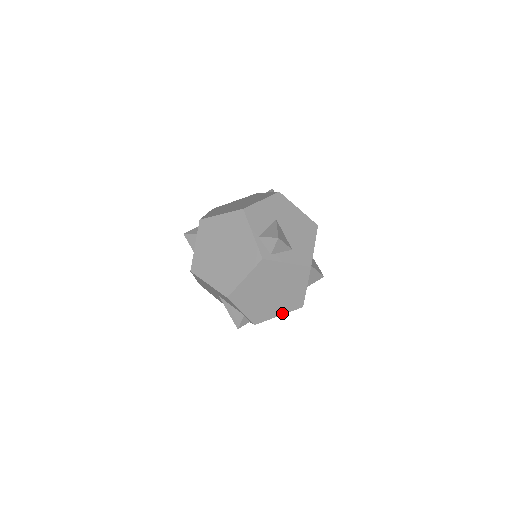
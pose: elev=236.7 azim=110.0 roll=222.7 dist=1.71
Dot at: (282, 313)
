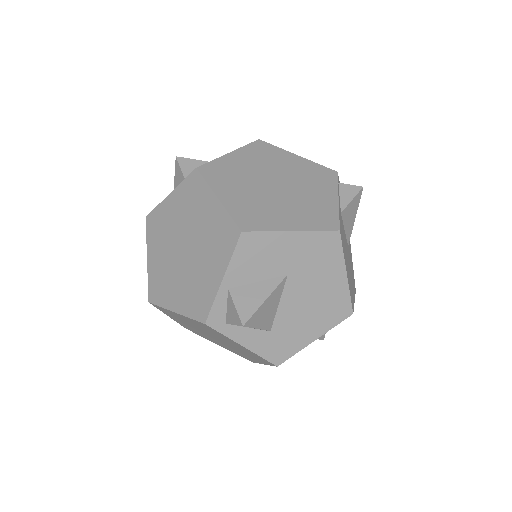
Dot at: (224, 347)
